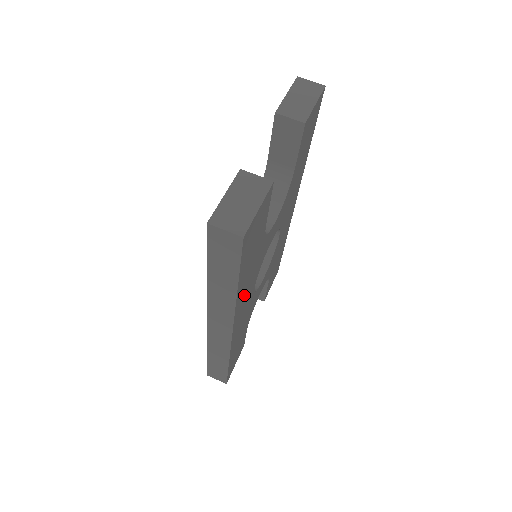
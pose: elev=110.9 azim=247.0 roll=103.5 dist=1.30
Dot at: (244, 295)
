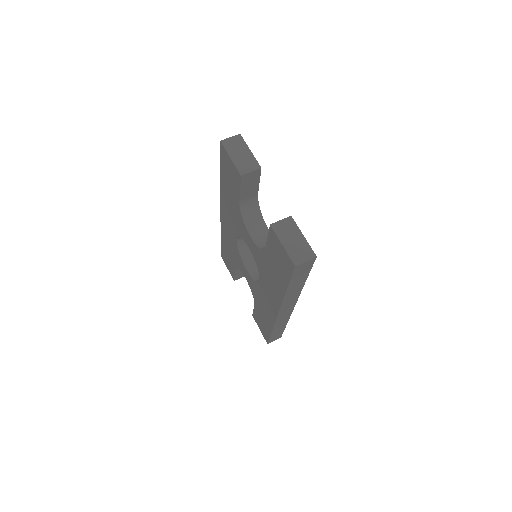
Dot at: occluded
